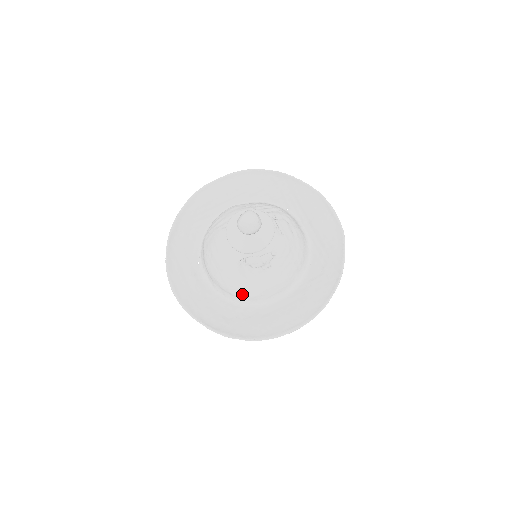
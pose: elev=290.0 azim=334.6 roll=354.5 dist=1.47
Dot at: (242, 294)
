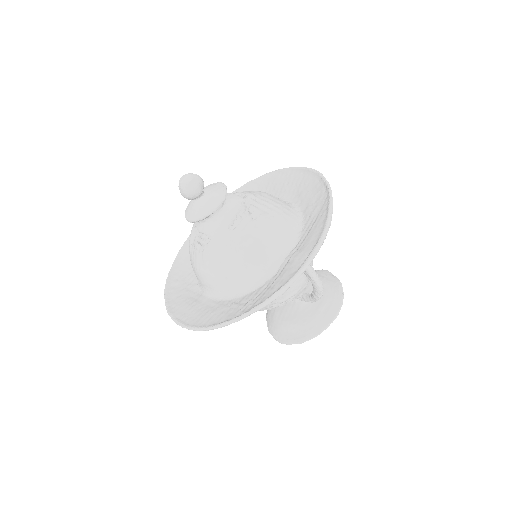
Dot at: occluded
